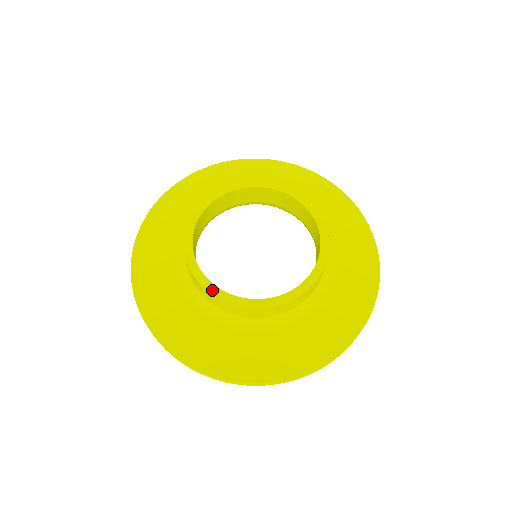
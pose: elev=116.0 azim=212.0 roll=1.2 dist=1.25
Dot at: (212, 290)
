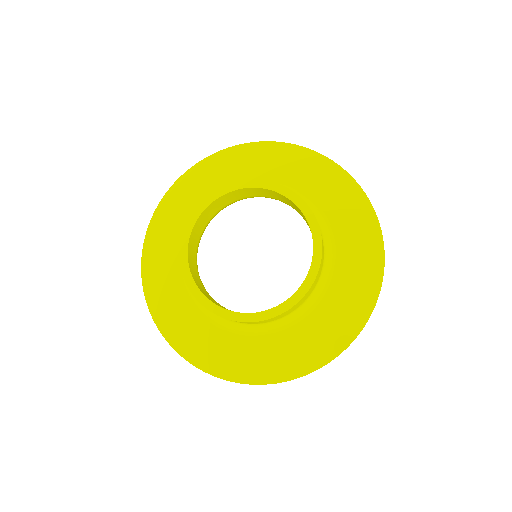
Dot at: (184, 270)
